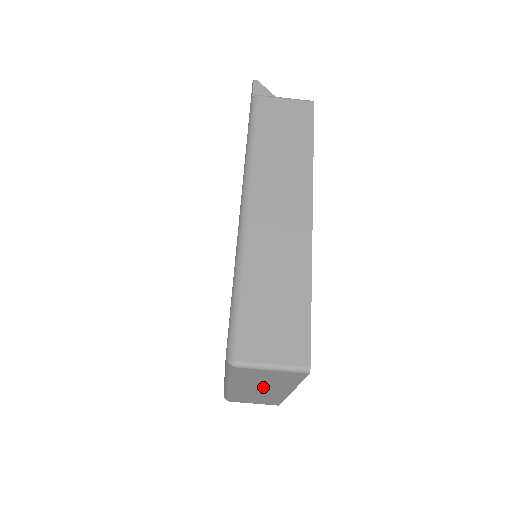
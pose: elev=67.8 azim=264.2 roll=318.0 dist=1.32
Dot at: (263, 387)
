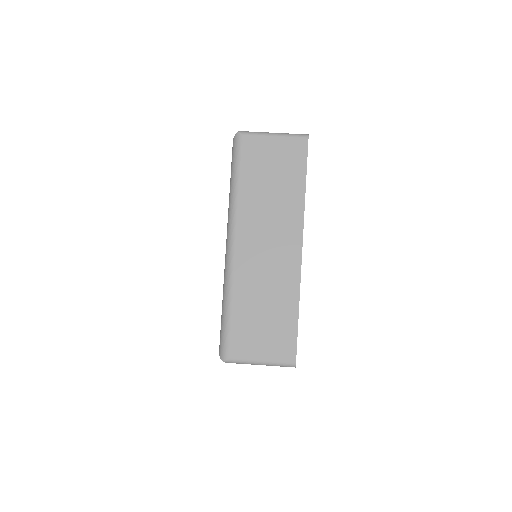
Dot at: (269, 226)
